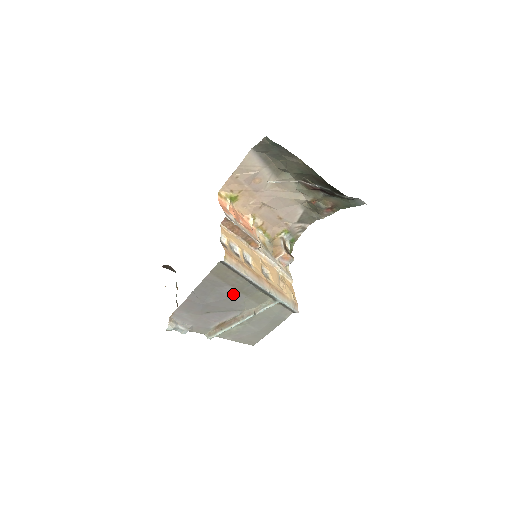
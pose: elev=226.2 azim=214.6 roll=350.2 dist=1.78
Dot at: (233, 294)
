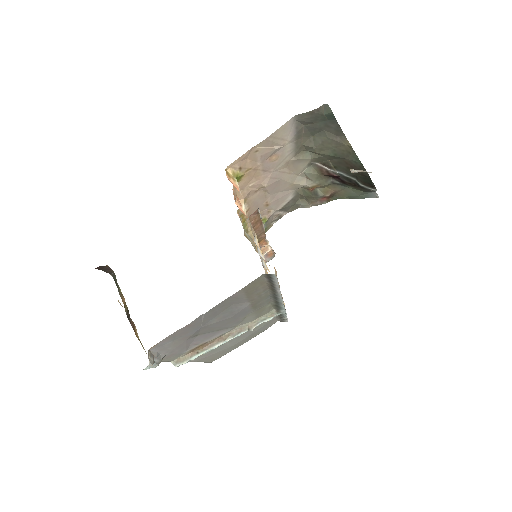
Dot at: (243, 310)
